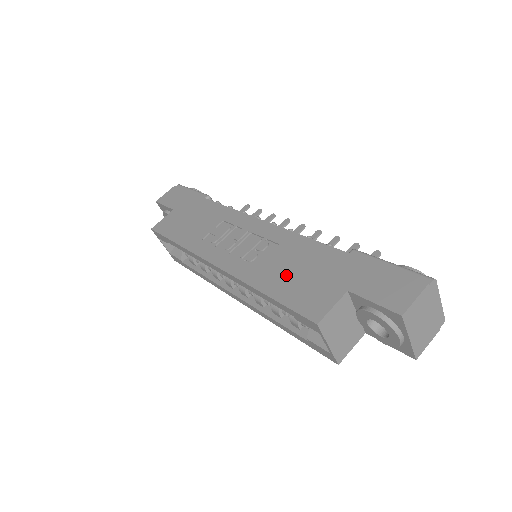
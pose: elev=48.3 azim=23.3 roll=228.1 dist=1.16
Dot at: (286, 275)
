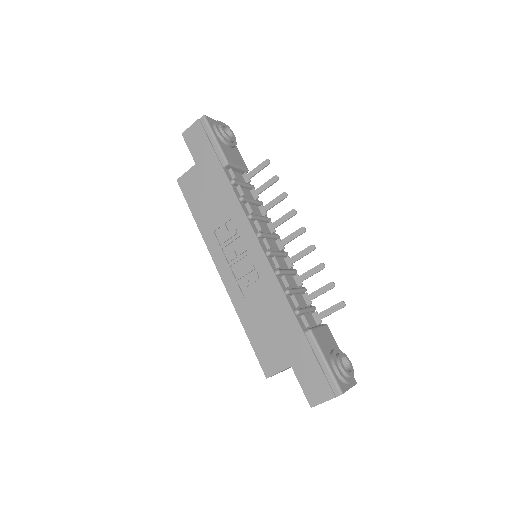
Dot at: (261, 323)
